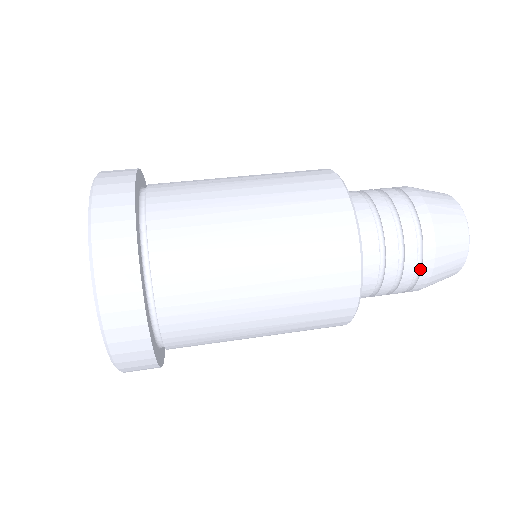
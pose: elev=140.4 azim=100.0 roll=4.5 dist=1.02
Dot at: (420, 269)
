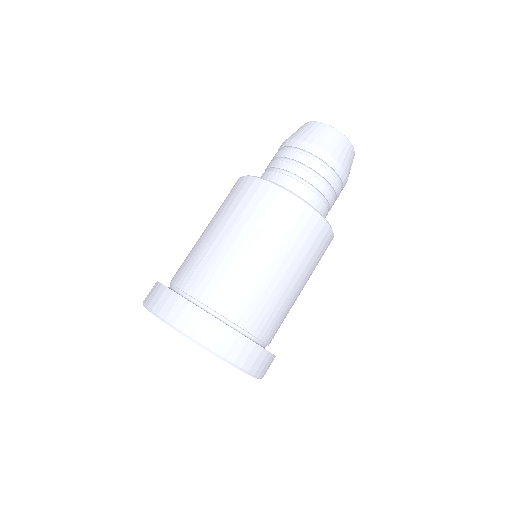
Dot at: (341, 183)
